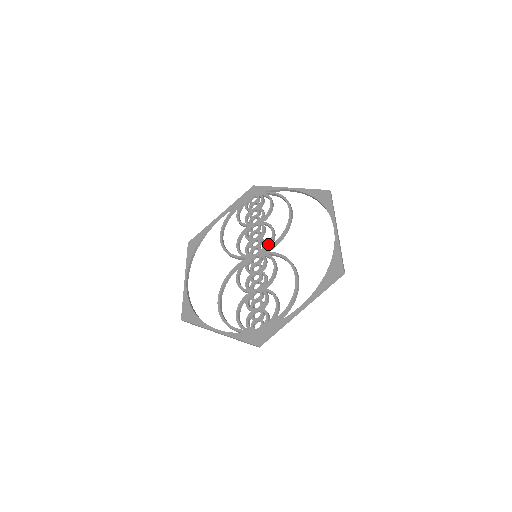
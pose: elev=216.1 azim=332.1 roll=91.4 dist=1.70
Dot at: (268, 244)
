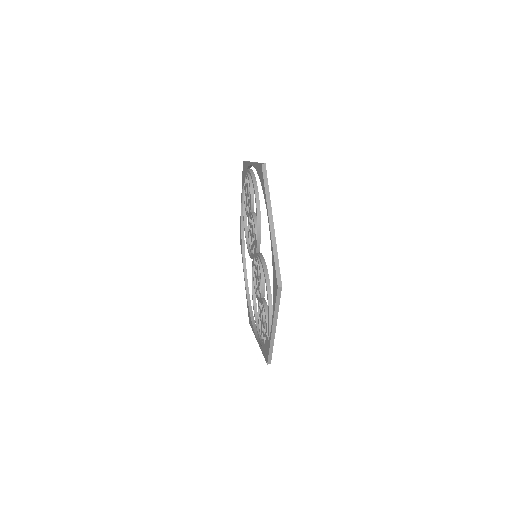
Dot at: (255, 243)
